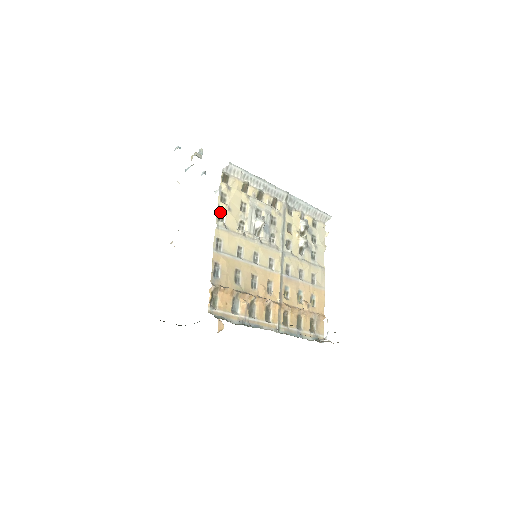
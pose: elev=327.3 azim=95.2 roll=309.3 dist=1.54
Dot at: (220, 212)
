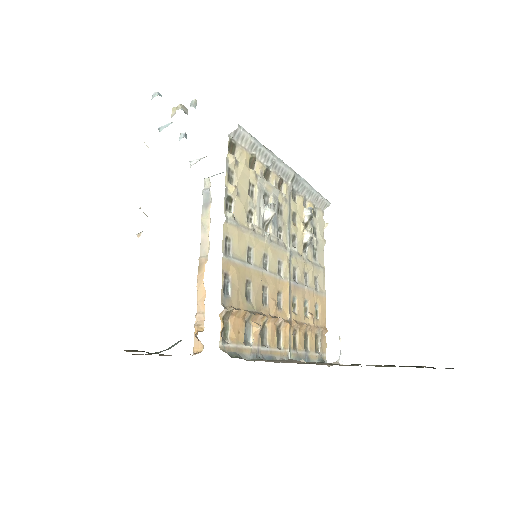
Dot at: (227, 197)
